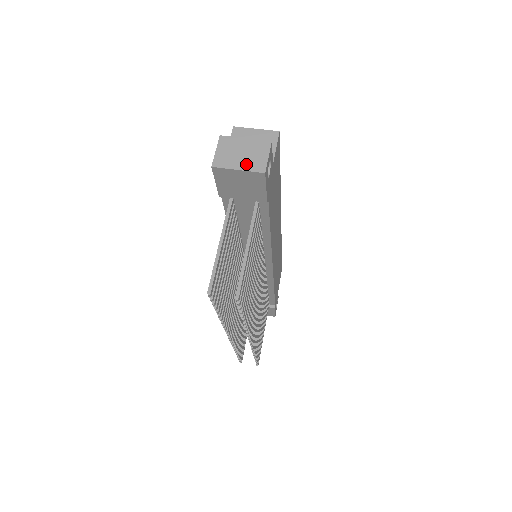
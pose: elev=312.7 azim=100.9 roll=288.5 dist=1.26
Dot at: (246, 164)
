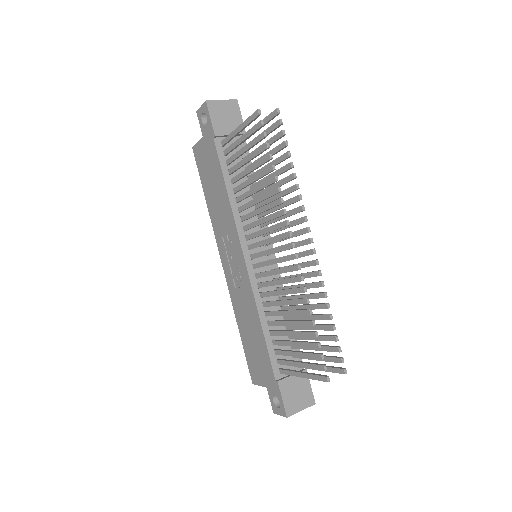
Dot at: (223, 102)
